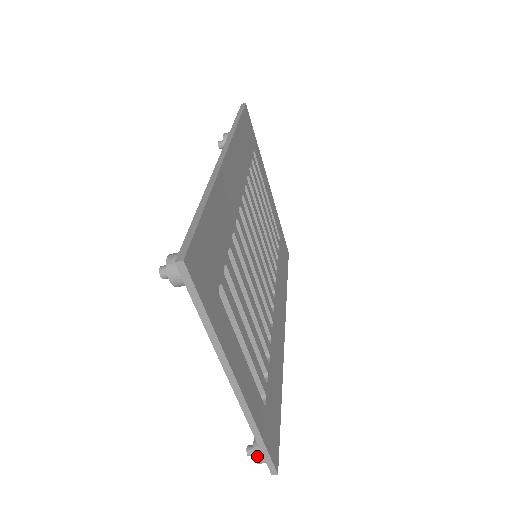
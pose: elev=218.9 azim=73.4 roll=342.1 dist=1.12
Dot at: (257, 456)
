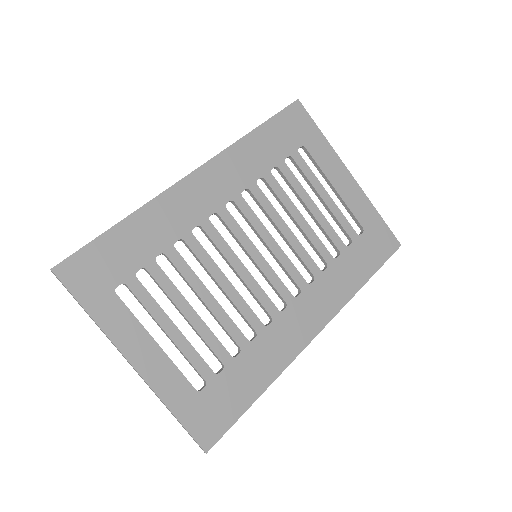
Dot at: occluded
